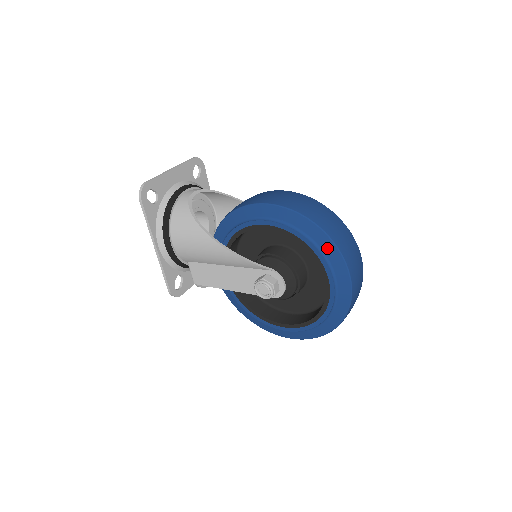
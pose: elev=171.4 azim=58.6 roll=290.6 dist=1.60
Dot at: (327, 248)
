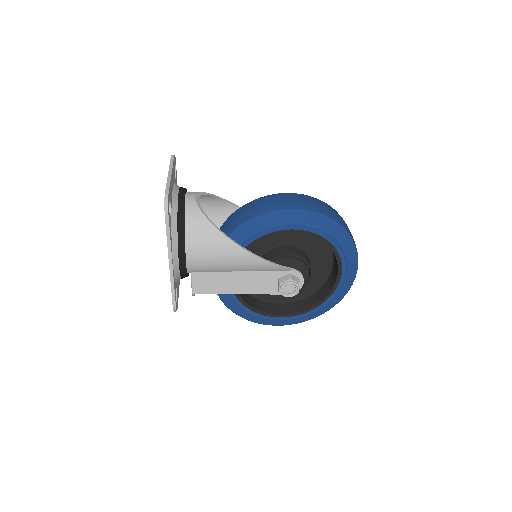
Dot at: (346, 245)
